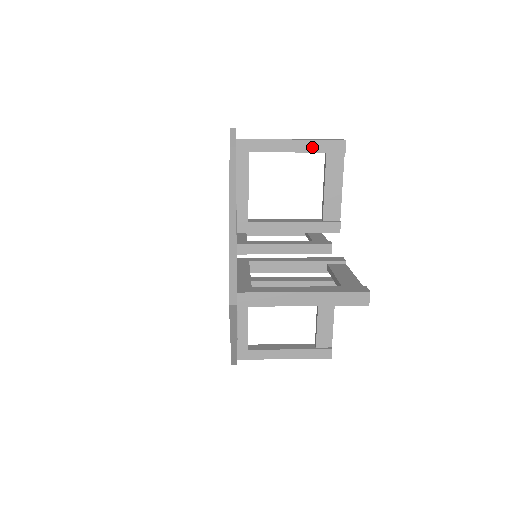
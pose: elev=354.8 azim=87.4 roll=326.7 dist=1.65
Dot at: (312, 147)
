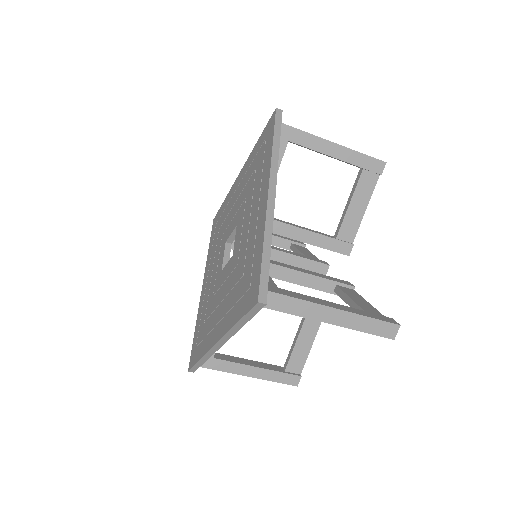
Dot at: (352, 158)
